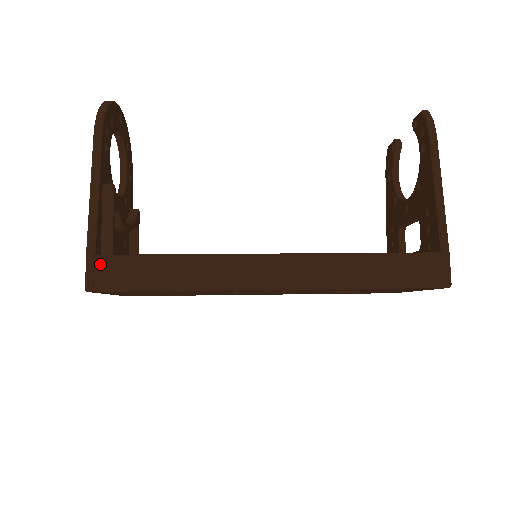
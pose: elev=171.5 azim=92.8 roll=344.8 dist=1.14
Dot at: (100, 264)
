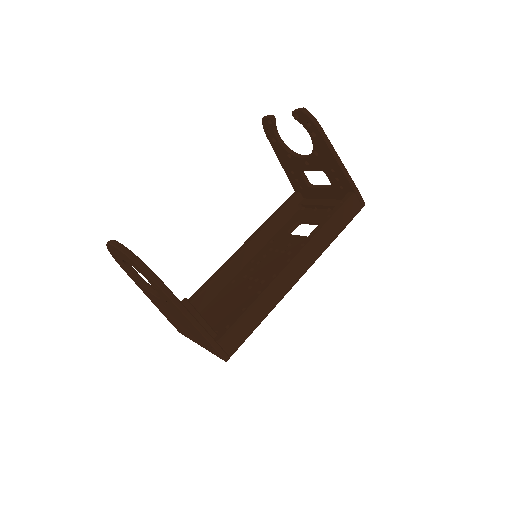
Dot at: (224, 344)
